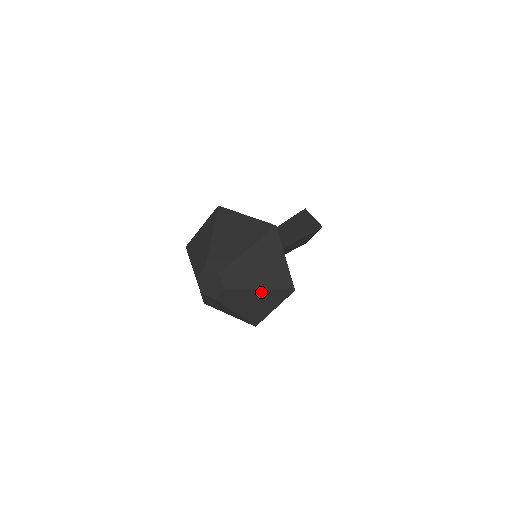
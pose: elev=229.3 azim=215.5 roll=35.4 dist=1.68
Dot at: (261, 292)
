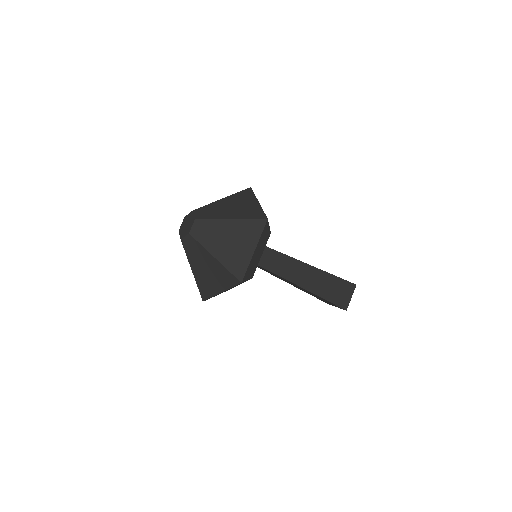
Dot at: (233, 222)
